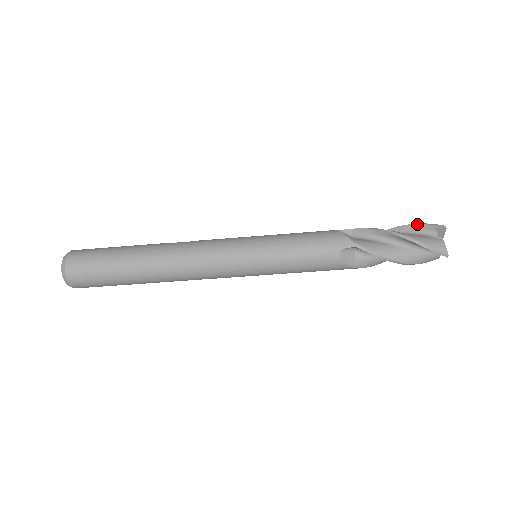
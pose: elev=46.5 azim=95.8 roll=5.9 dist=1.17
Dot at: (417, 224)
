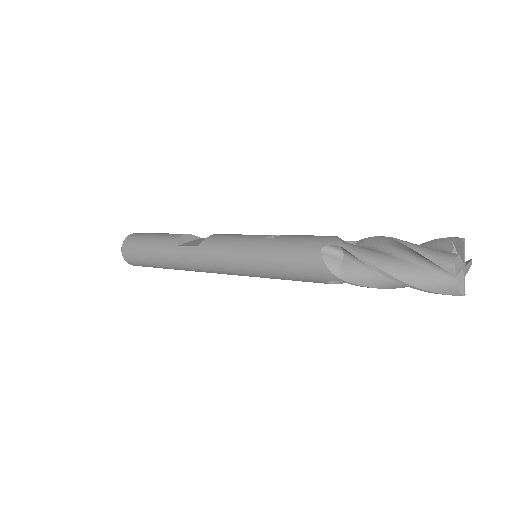
Dot at: (420, 254)
